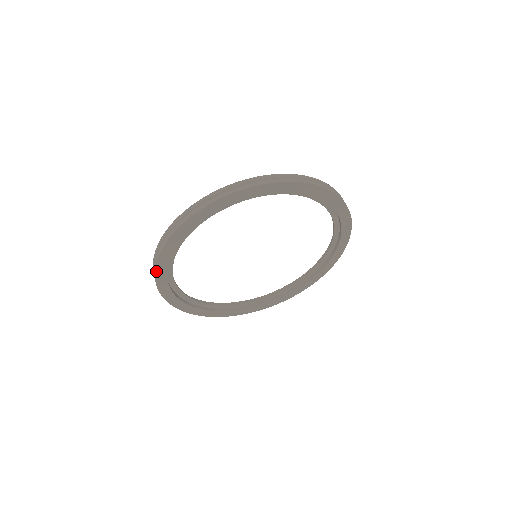
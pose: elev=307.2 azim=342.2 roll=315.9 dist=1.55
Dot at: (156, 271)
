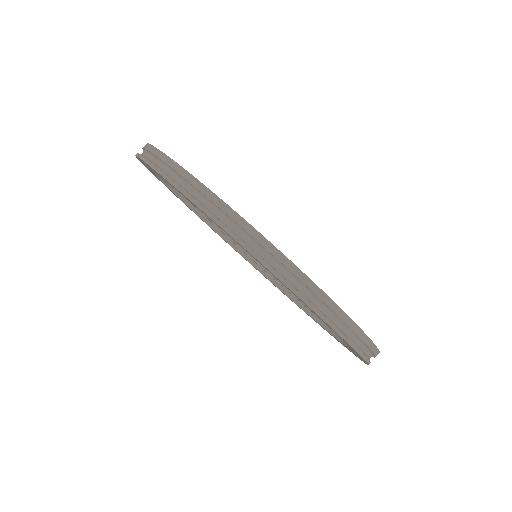
Dot at: occluded
